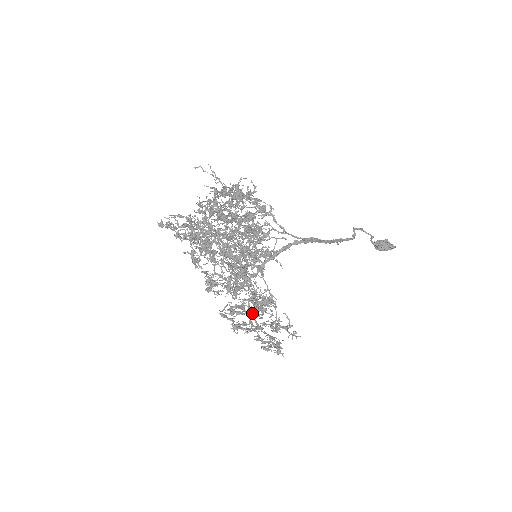
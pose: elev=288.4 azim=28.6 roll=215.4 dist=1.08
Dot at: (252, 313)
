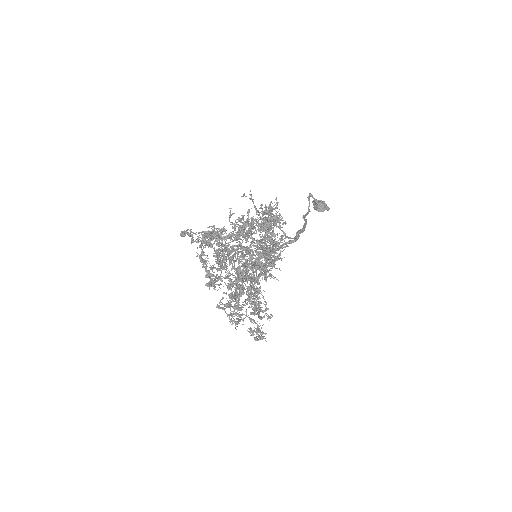
Dot at: occluded
